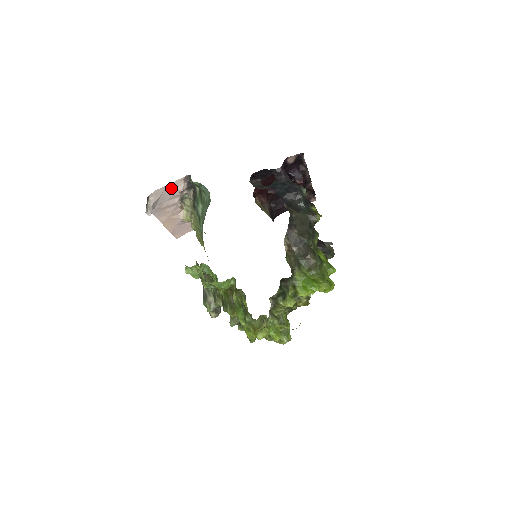
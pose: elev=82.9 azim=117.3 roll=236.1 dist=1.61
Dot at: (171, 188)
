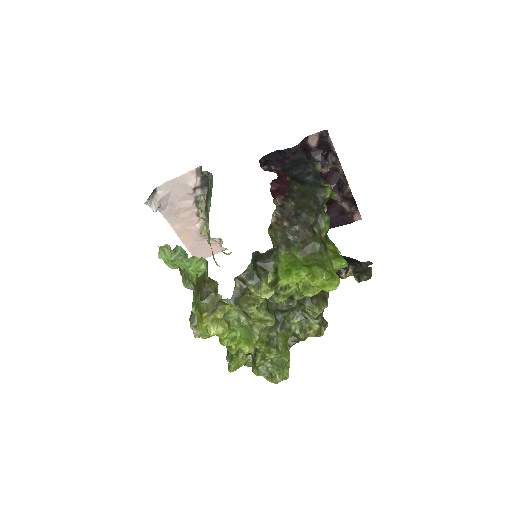
Dot at: (182, 182)
